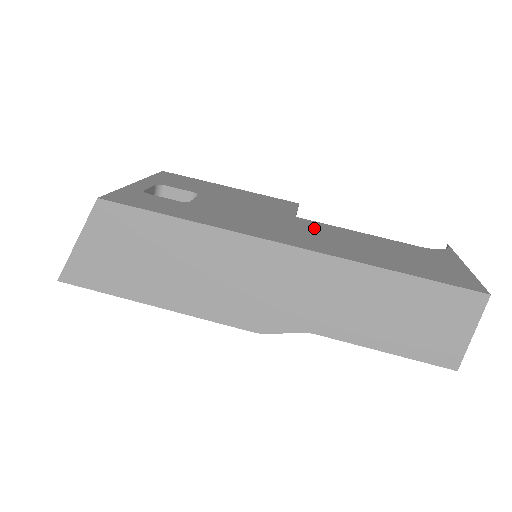
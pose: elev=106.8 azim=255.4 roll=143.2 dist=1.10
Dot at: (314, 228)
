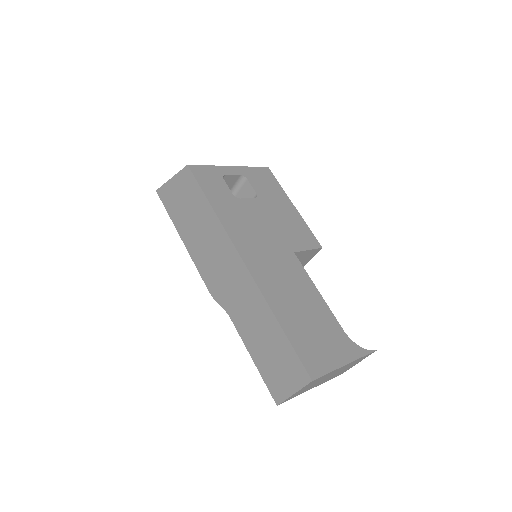
Dot at: (288, 266)
